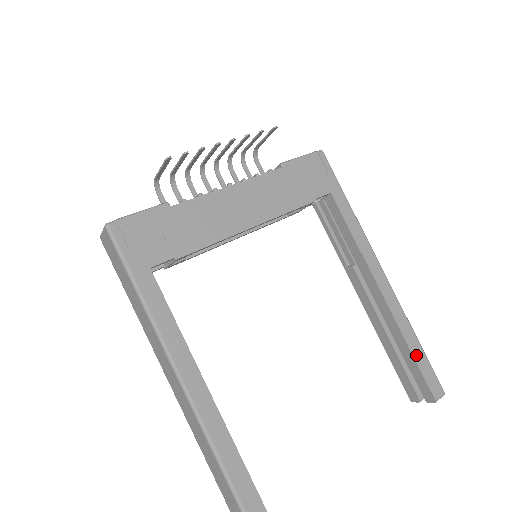
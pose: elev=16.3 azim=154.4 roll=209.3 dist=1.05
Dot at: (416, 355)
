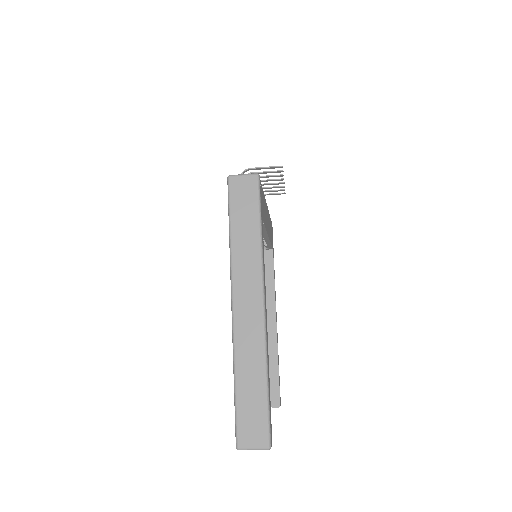
Dot at: occluded
